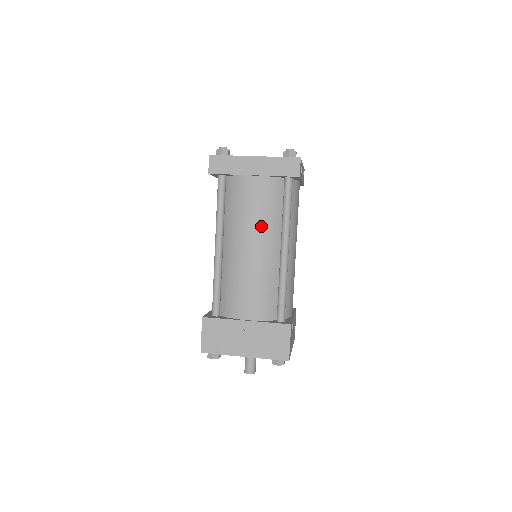
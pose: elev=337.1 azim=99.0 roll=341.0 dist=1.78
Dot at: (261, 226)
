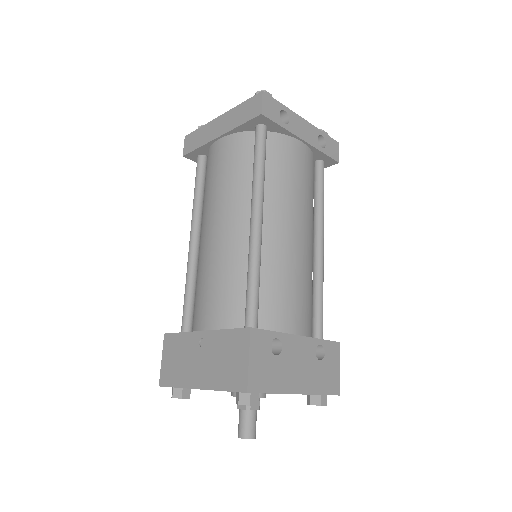
Dot at: (226, 196)
